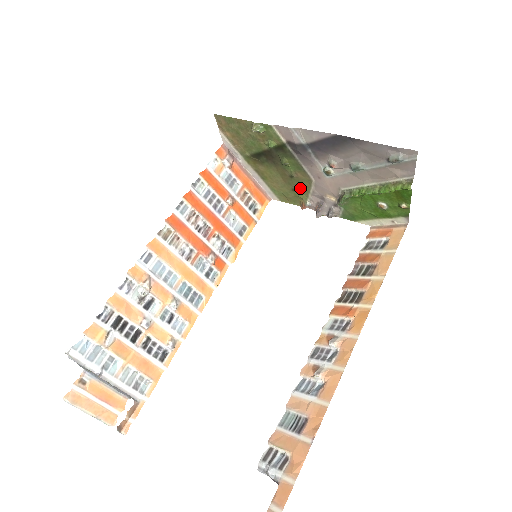
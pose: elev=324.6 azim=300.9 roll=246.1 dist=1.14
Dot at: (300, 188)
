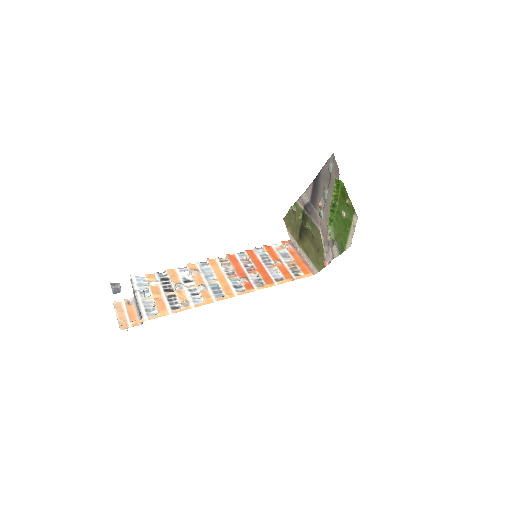
Dot at: (319, 245)
